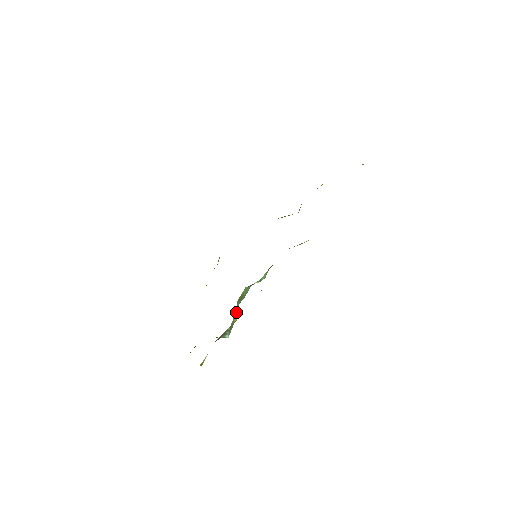
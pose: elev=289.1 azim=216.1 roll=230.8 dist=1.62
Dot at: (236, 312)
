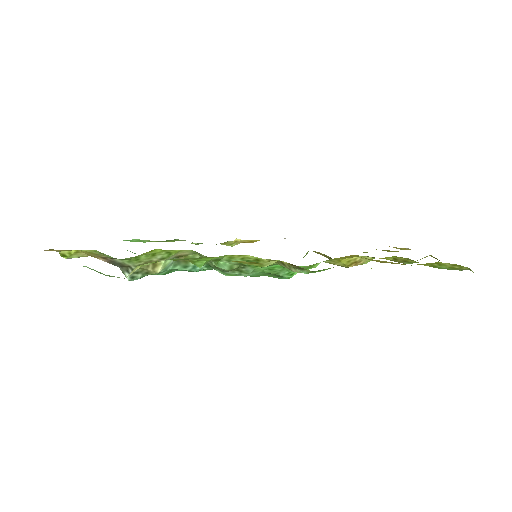
Dot at: (160, 263)
